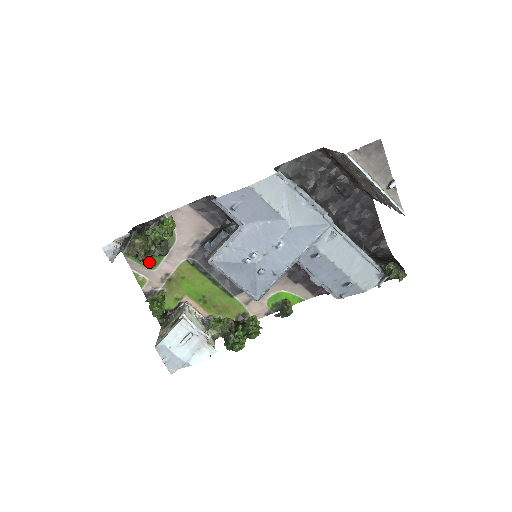
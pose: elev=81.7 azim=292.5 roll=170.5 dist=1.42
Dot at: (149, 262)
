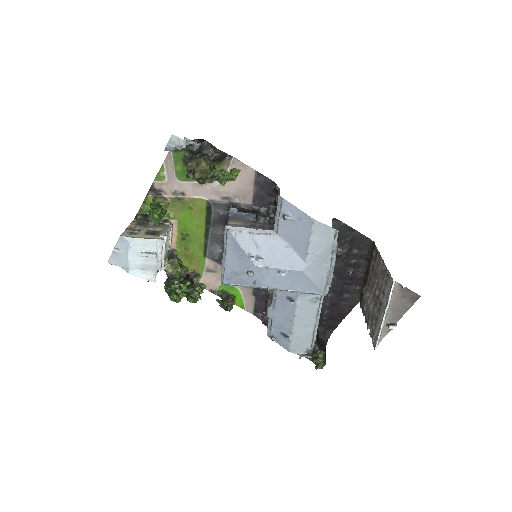
Dot at: (182, 172)
